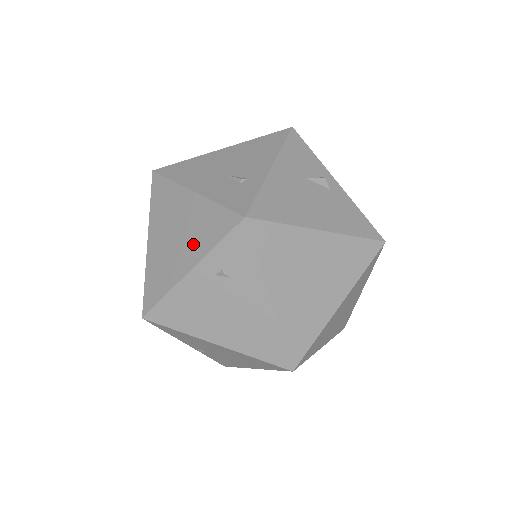
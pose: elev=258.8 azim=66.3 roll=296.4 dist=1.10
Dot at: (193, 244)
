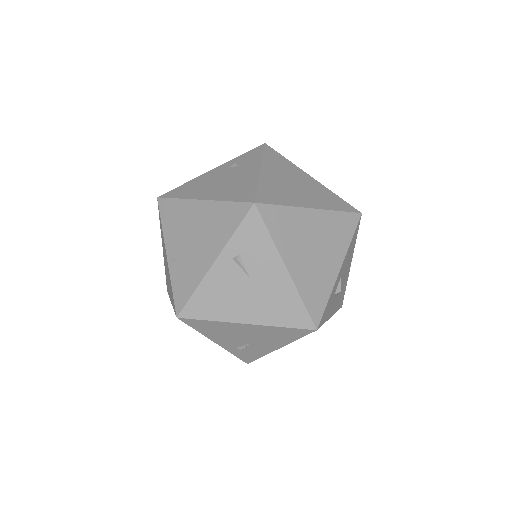
Dot at: occluded
